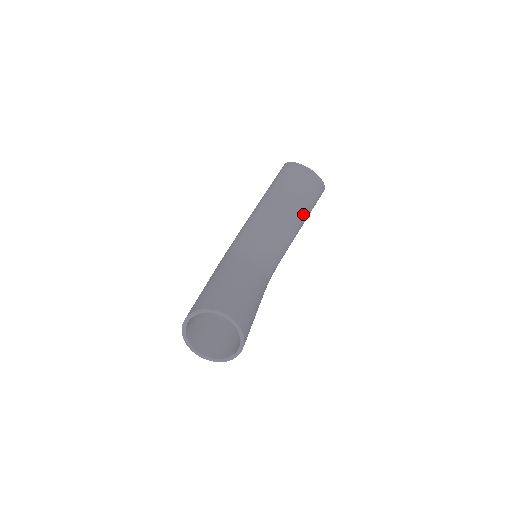
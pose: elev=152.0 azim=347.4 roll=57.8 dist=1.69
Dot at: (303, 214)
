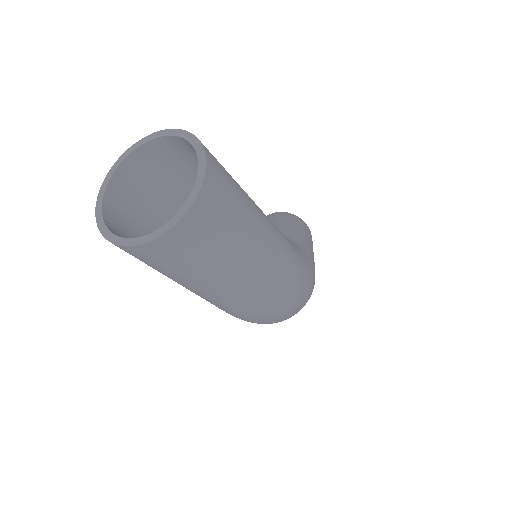
Dot at: (287, 223)
